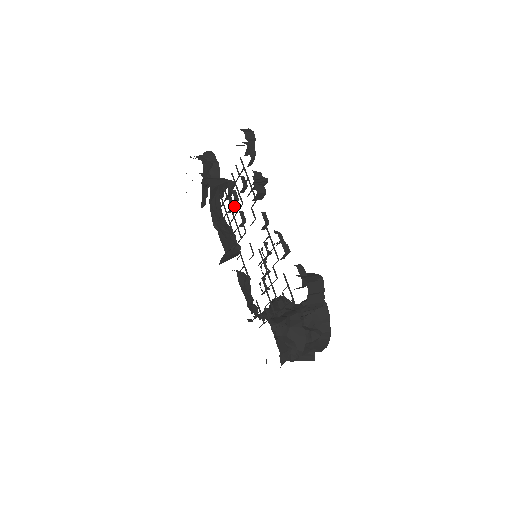
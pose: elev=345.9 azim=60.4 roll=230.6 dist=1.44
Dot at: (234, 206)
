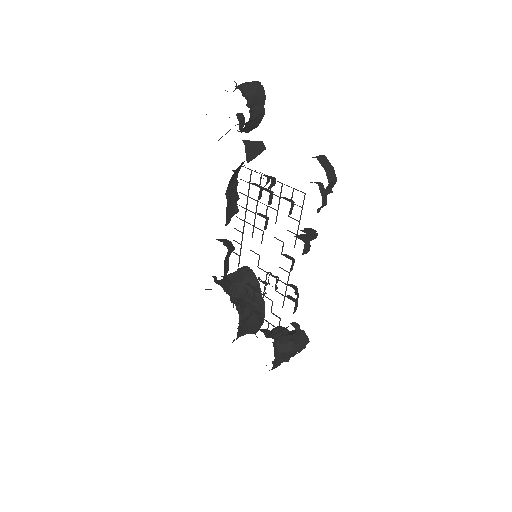
Dot at: occluded
